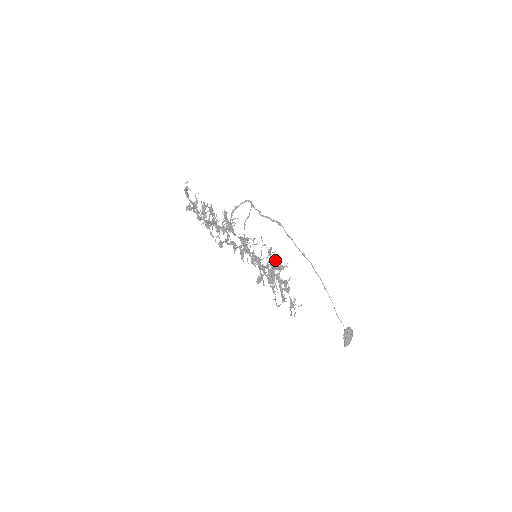
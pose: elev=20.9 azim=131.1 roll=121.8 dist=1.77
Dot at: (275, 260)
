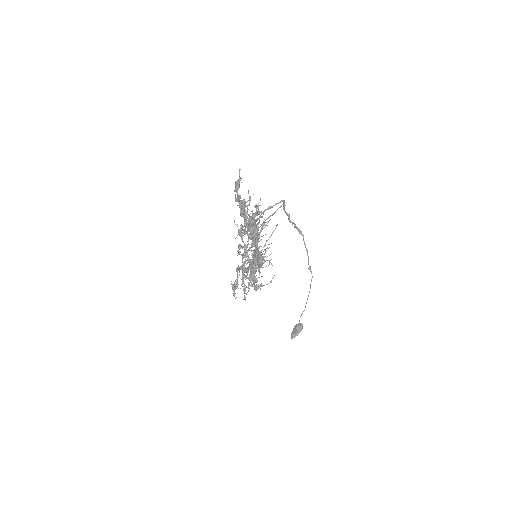
Dot at: occluded
